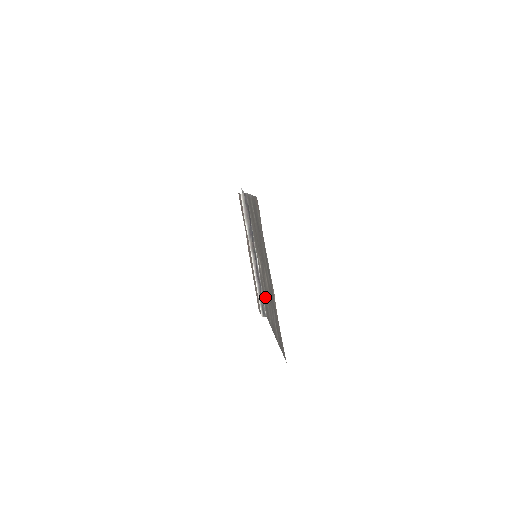
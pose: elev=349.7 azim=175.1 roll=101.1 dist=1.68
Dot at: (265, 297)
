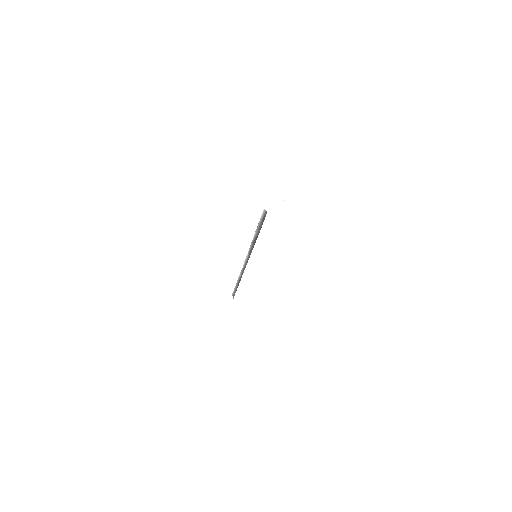
Dot at: occluded
